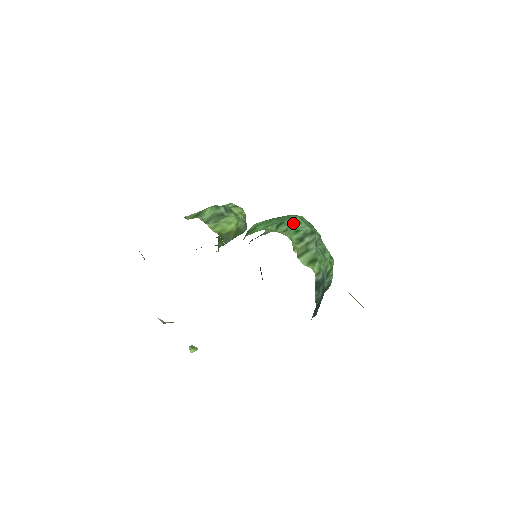
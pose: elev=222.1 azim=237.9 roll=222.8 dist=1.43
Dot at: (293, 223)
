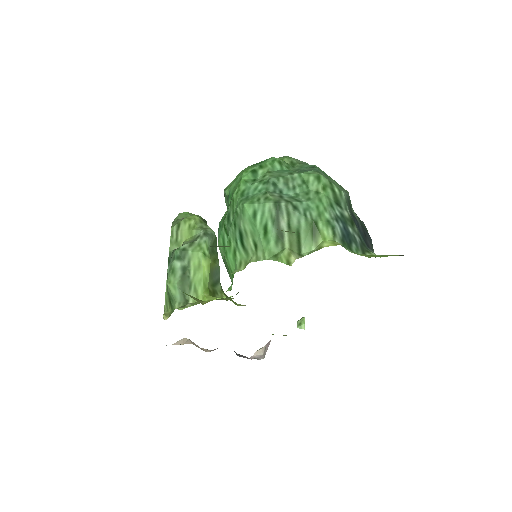
Dot at: (250, 223)
